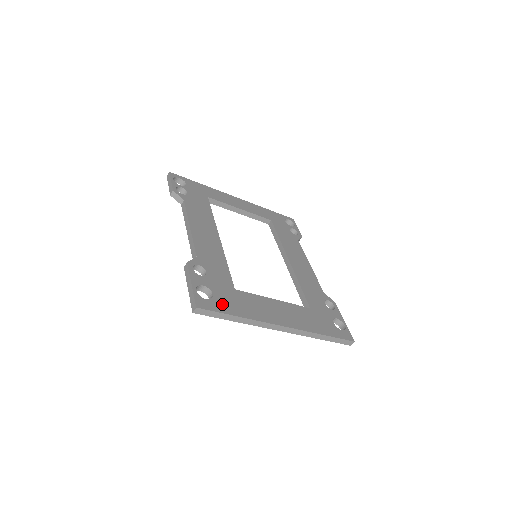
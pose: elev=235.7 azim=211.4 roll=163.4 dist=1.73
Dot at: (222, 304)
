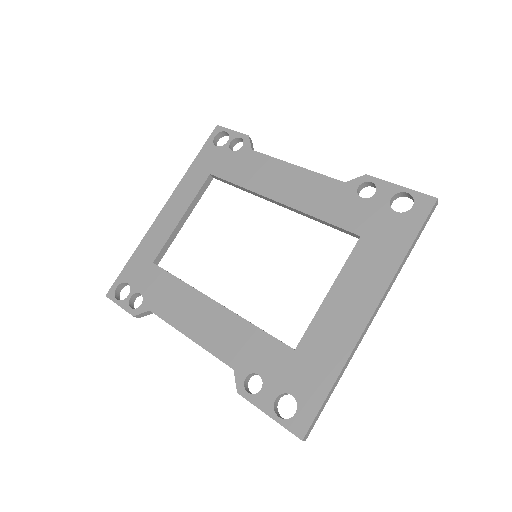
Dot at: (309, 394)
